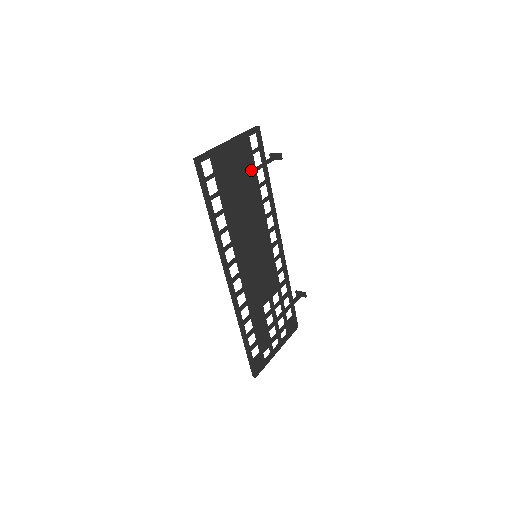
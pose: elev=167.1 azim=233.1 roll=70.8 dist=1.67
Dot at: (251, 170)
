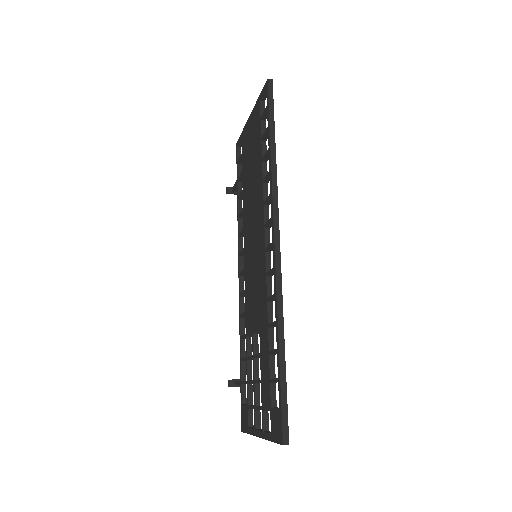
Dot at: occluded
